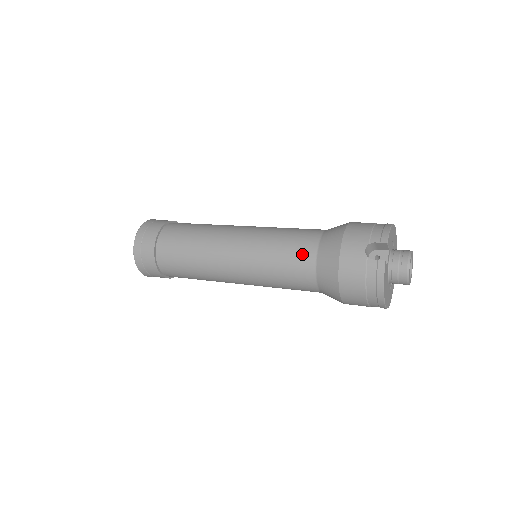
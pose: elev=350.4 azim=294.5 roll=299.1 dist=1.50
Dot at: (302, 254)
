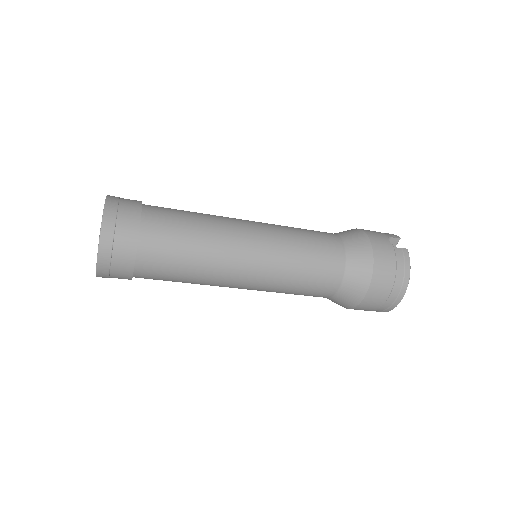
Dot at: (330, 242)
